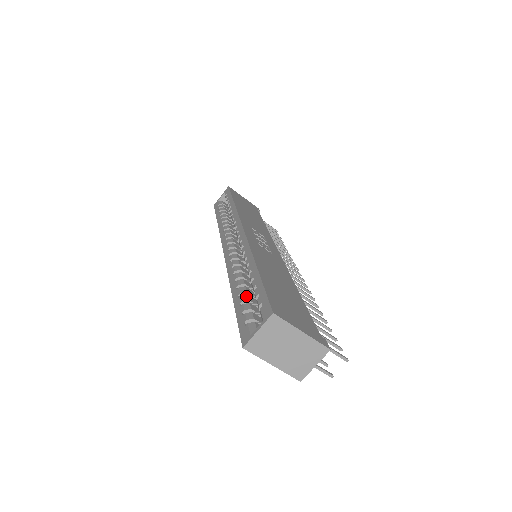
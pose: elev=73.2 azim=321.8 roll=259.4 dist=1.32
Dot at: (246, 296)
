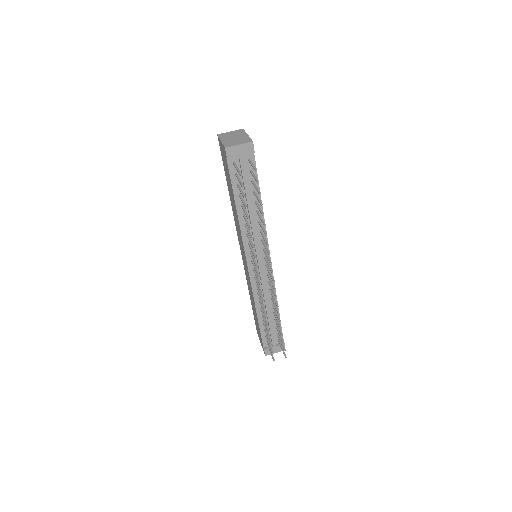
Dot at: occluded
